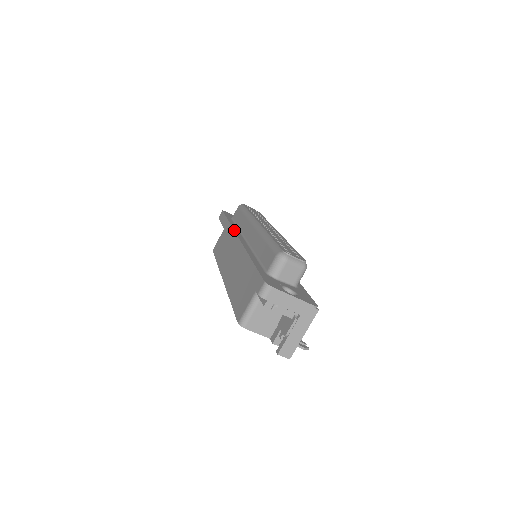
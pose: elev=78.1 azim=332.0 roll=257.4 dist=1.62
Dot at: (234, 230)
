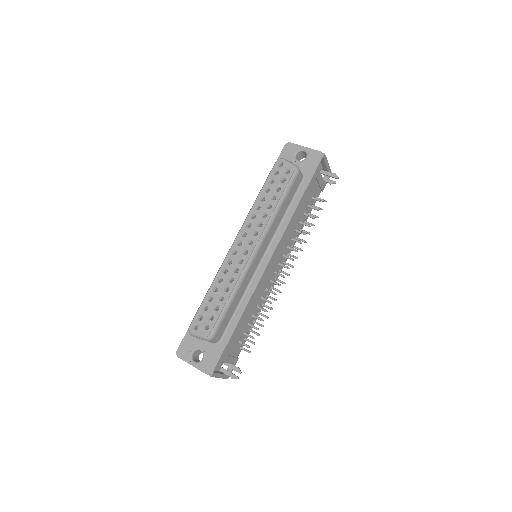
Dot at: occluded
